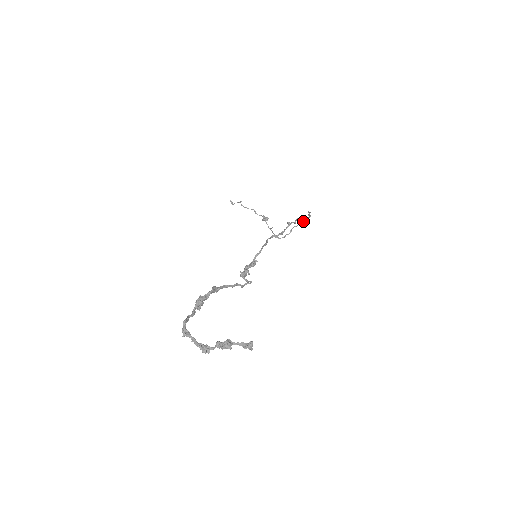
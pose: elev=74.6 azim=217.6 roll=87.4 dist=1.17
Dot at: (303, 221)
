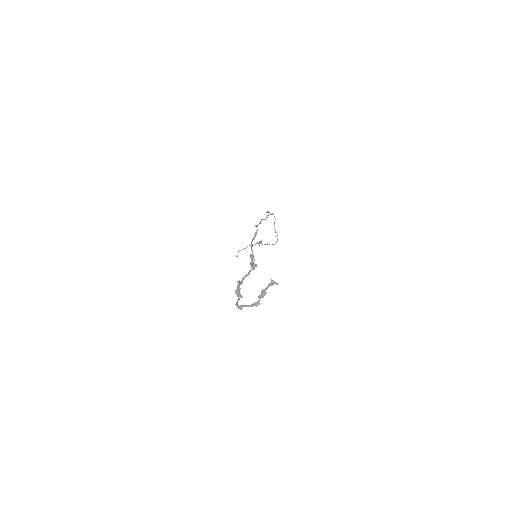
Dot at: occluded
